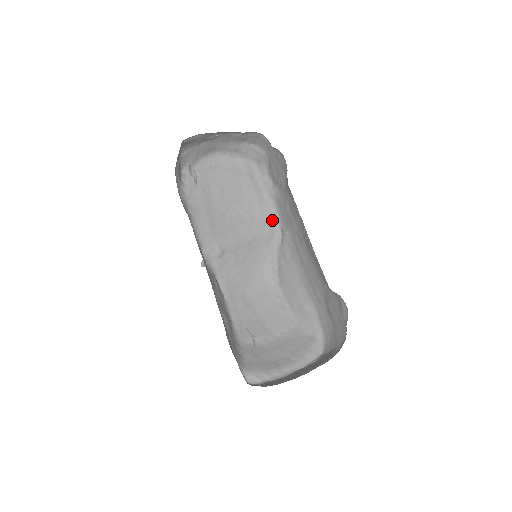
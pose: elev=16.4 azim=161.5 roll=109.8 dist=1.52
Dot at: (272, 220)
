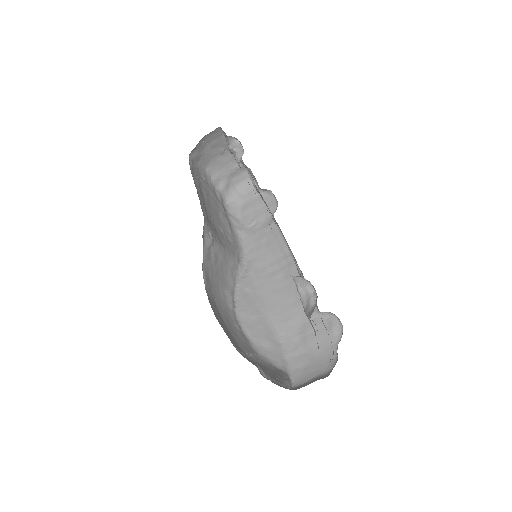
Dot at: (239, 252)
